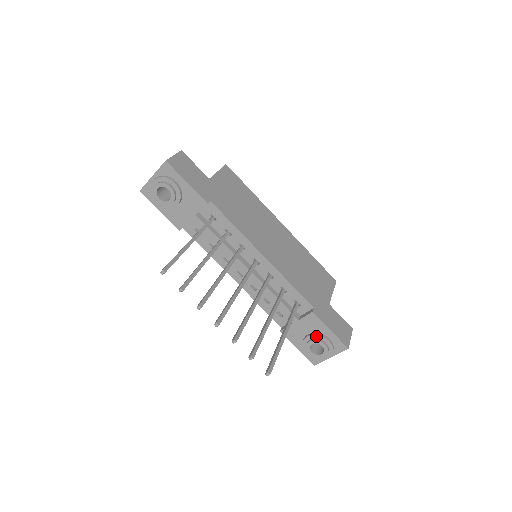
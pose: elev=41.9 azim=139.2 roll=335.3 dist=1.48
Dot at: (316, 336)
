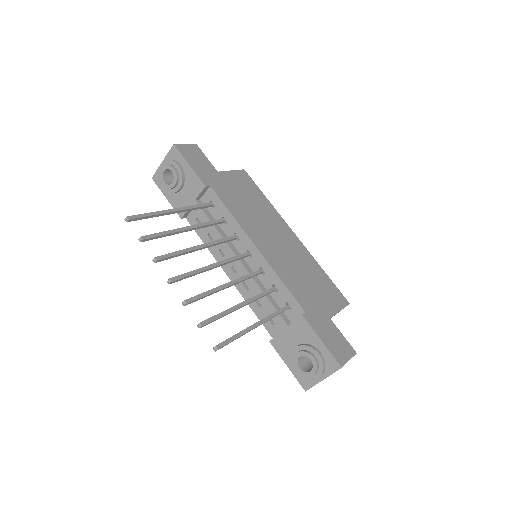
Dot at: (305, 347)
